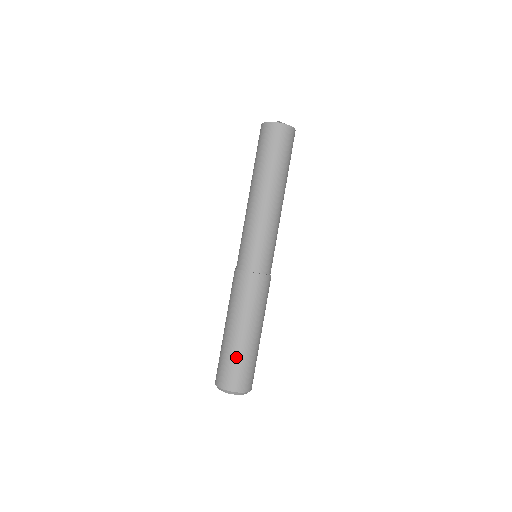
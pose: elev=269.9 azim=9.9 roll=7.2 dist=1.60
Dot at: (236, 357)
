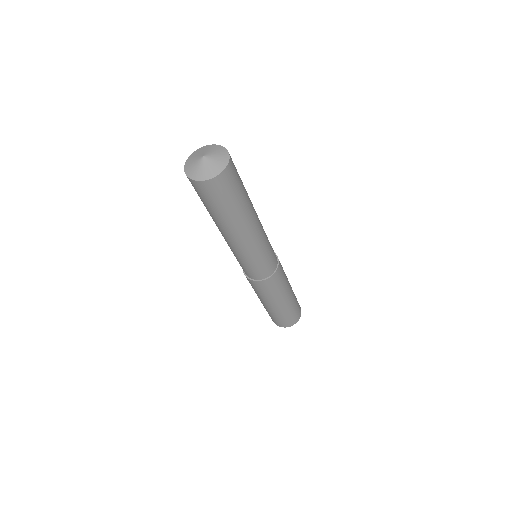
Dot at: (288, 313)
